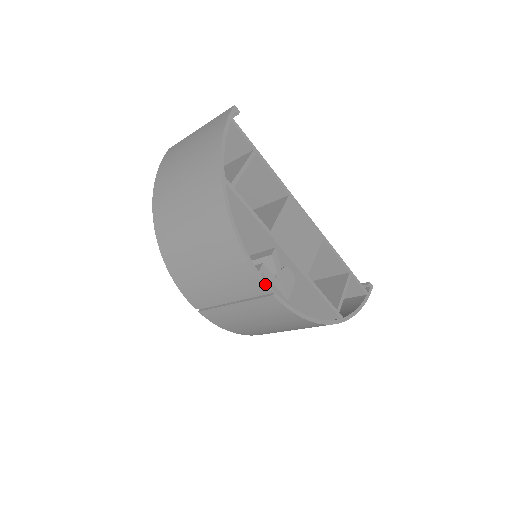
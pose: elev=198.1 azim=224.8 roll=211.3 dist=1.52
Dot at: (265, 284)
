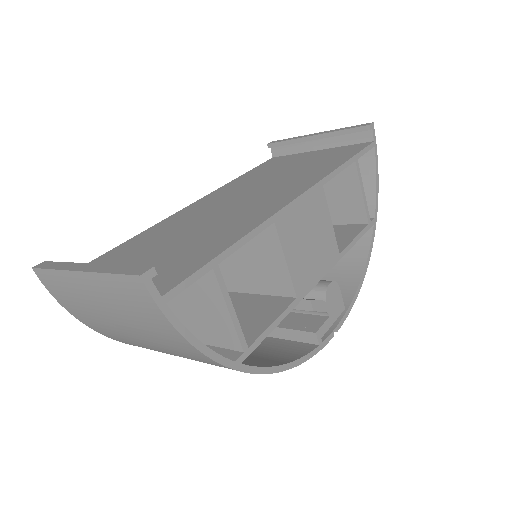
Dot at: (328, 340)
